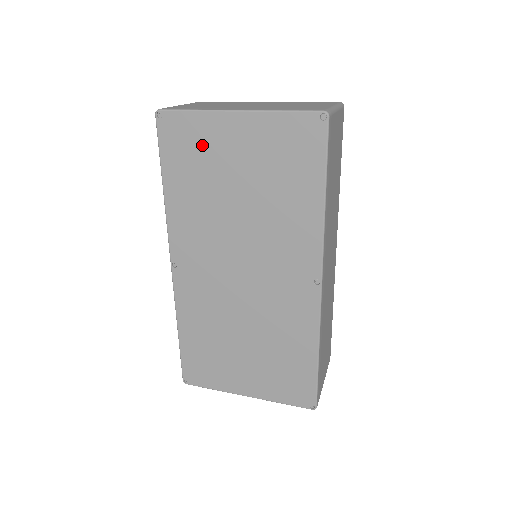
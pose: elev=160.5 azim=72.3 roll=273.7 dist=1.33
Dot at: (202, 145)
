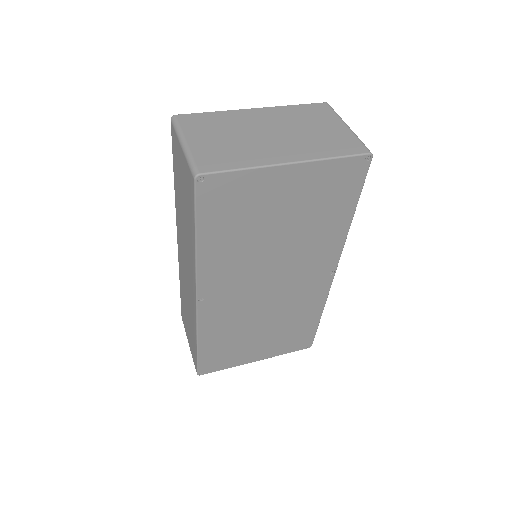
Dot at: (247, 198)
